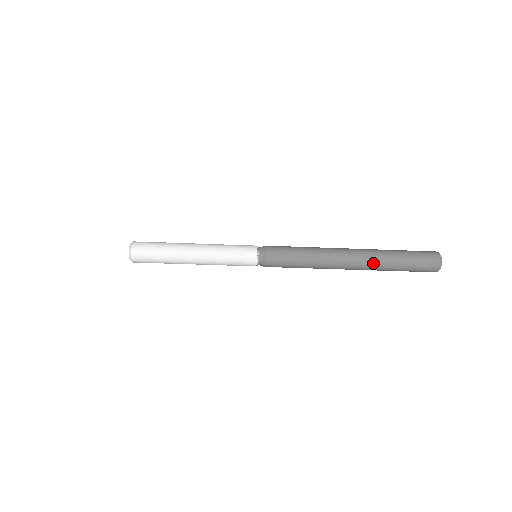
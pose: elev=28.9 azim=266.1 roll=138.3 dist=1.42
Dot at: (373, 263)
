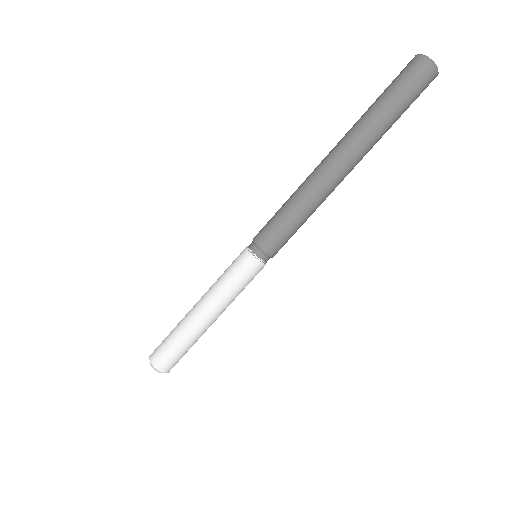
Dot at: (360, 138)
